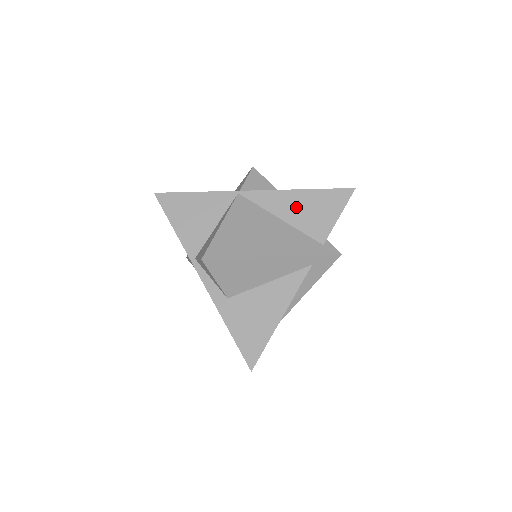
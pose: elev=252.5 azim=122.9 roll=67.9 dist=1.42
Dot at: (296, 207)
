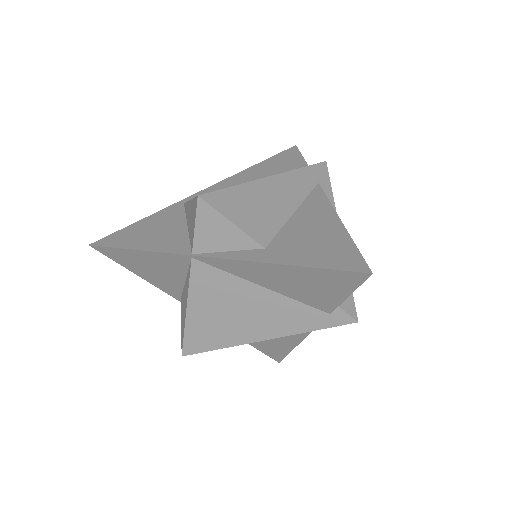
Dot at: (280, 280)
